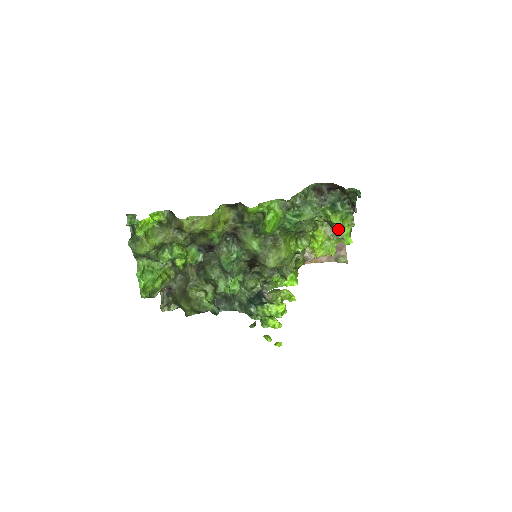
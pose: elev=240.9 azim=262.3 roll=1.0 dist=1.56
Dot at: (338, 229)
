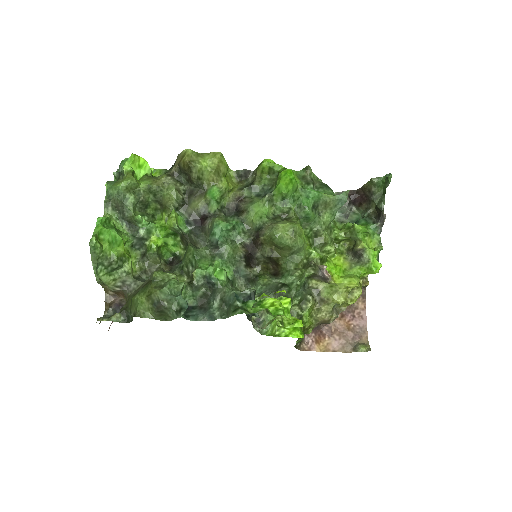
Dot at: (363, 245)
